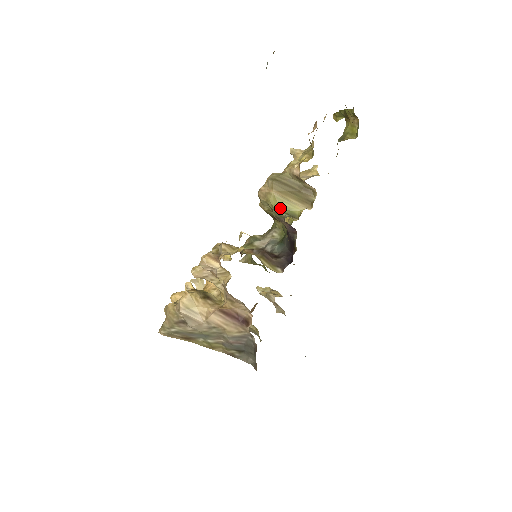
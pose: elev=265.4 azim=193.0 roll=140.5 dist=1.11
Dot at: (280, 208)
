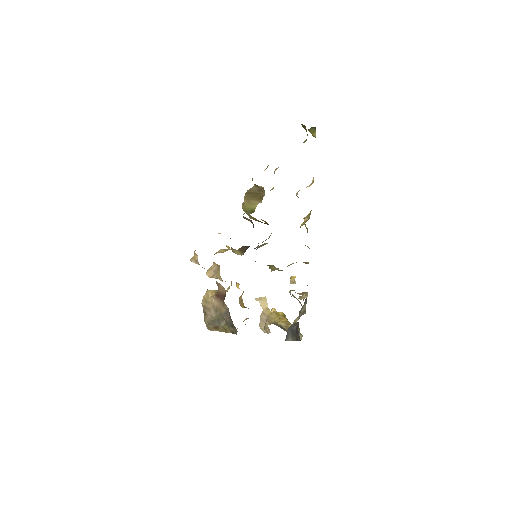
Dot at: (247, 210)
